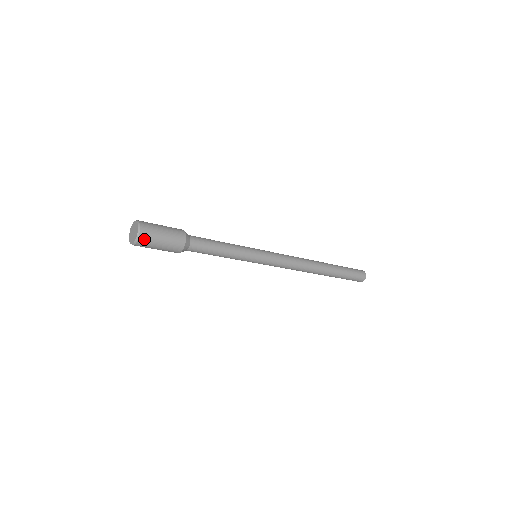
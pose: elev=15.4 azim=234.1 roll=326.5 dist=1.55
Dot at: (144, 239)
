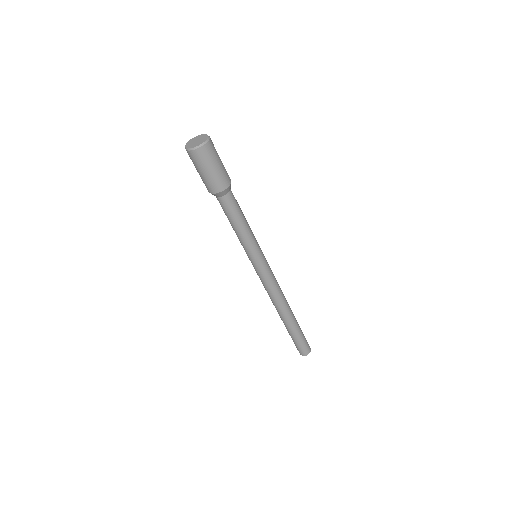
Dot at: (212, 144)
